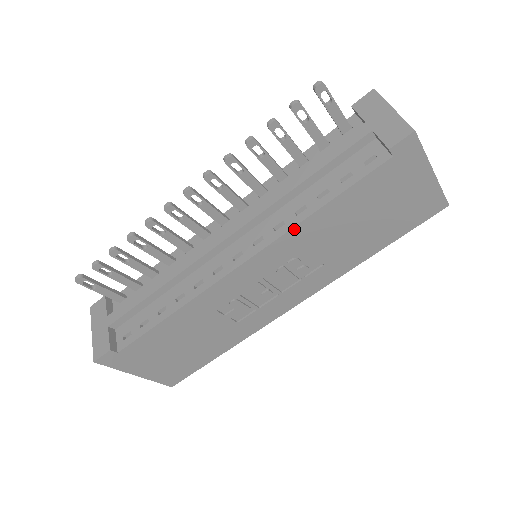
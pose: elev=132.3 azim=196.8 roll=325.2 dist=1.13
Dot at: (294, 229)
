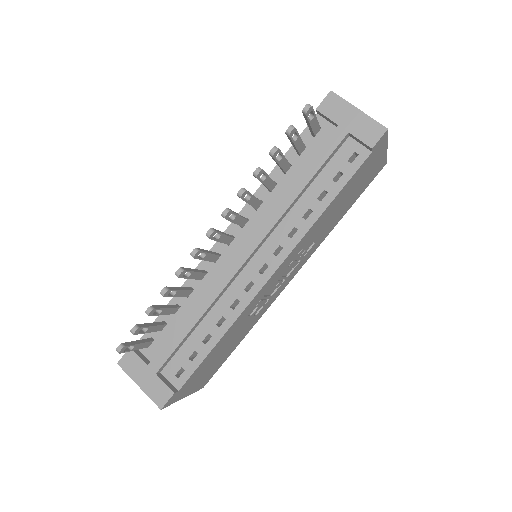
Dot at: (308, 232)
